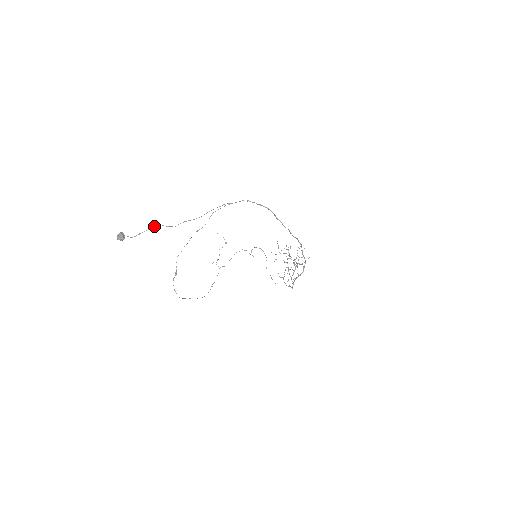
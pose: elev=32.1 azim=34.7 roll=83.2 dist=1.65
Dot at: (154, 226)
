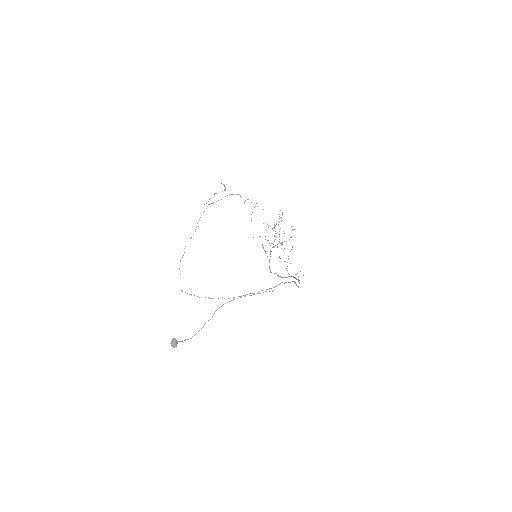
Dot at: (202, 327)
